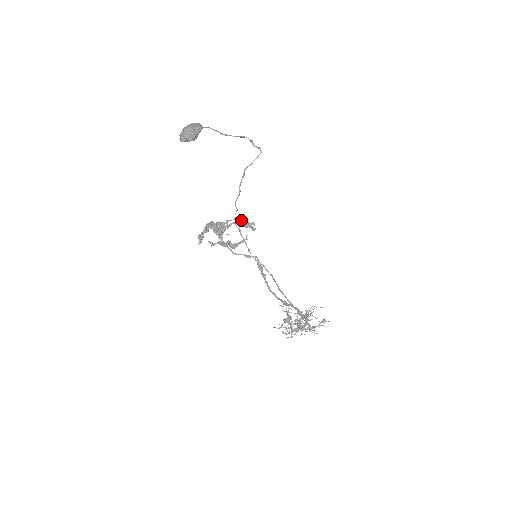
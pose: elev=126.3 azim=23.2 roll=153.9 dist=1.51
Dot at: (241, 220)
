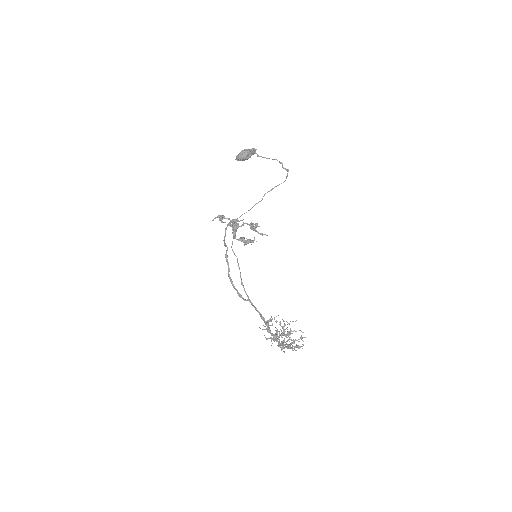
Dot at: (251, 223)
